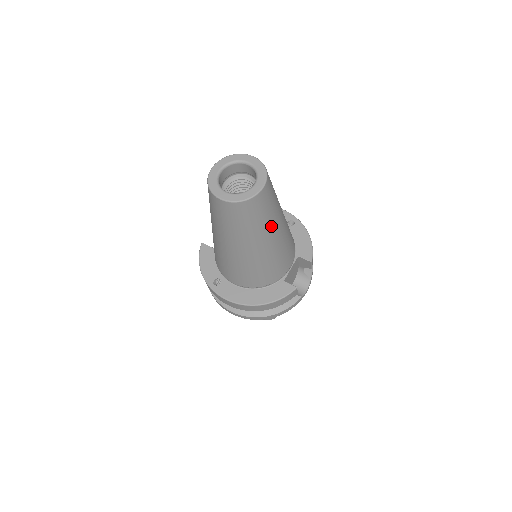
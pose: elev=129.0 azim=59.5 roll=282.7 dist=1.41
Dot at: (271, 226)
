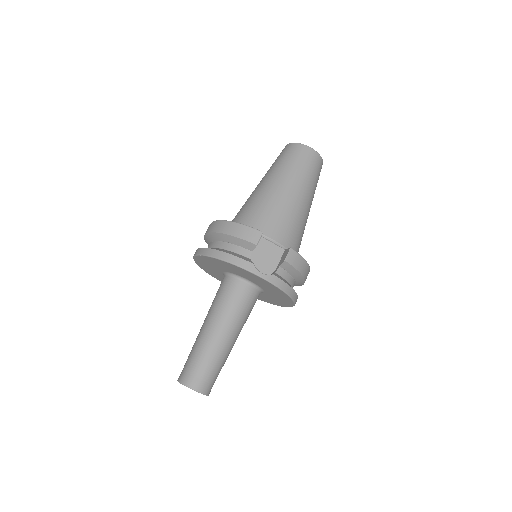
Dot at: (294, 177)
